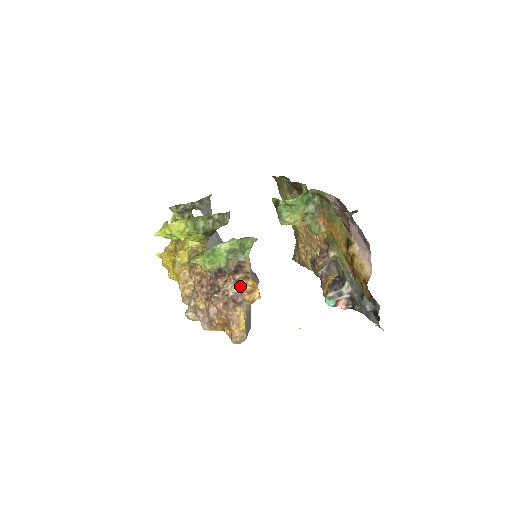
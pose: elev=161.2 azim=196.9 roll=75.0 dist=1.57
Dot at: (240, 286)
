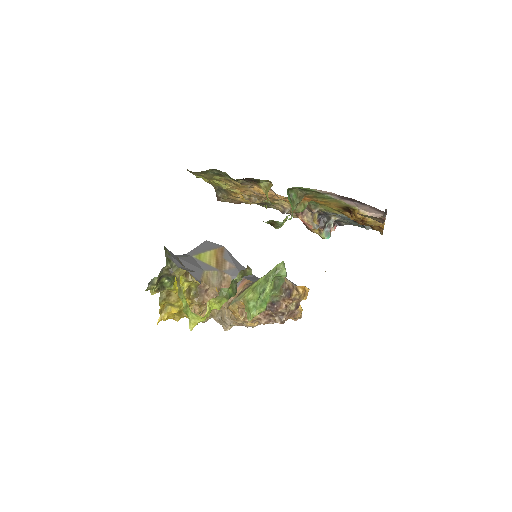
Dot at: occluded
